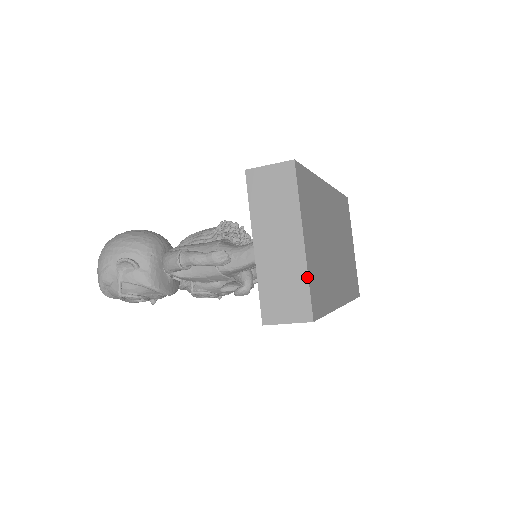
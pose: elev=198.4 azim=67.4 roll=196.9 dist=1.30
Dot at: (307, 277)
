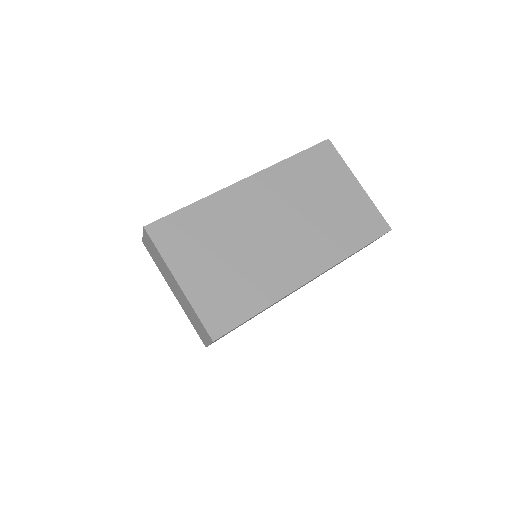
Dot at: (193, 310)
